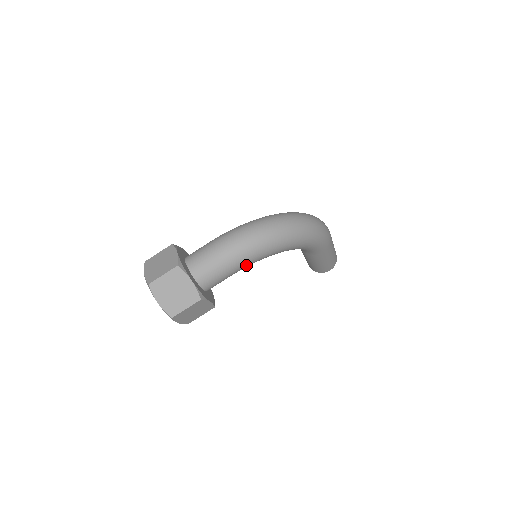
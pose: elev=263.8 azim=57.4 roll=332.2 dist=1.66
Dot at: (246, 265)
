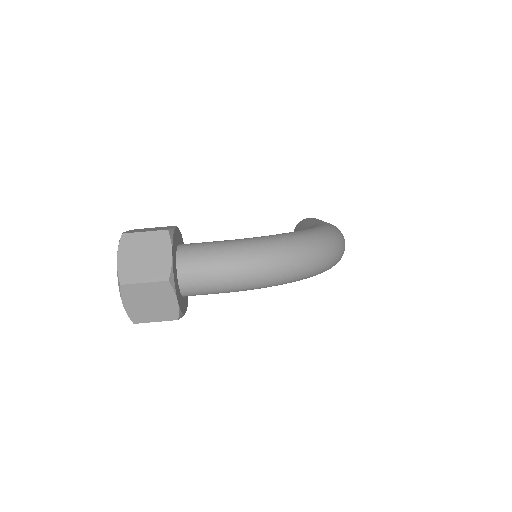
Dot at: occluded
